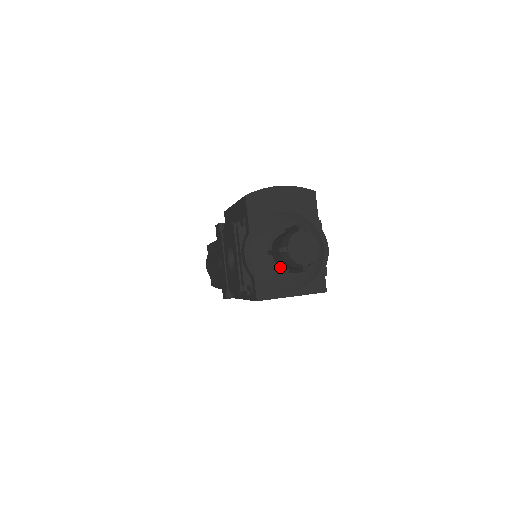
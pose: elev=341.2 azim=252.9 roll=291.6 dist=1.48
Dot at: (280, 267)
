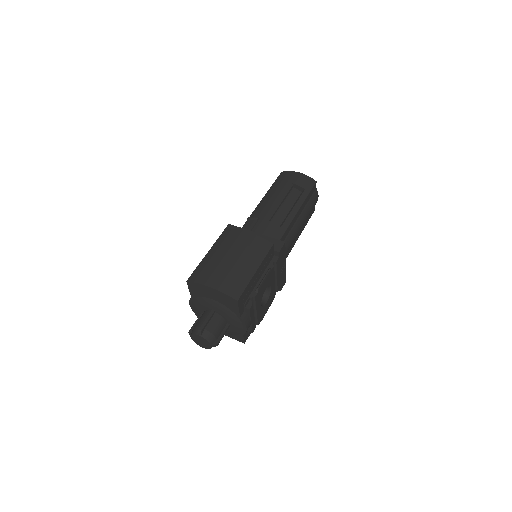
Dot at: occluded
